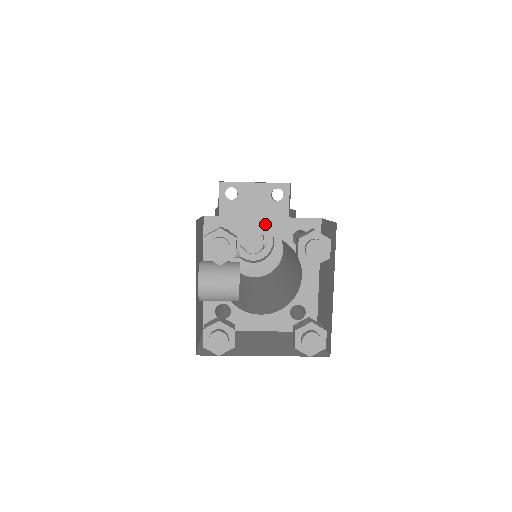
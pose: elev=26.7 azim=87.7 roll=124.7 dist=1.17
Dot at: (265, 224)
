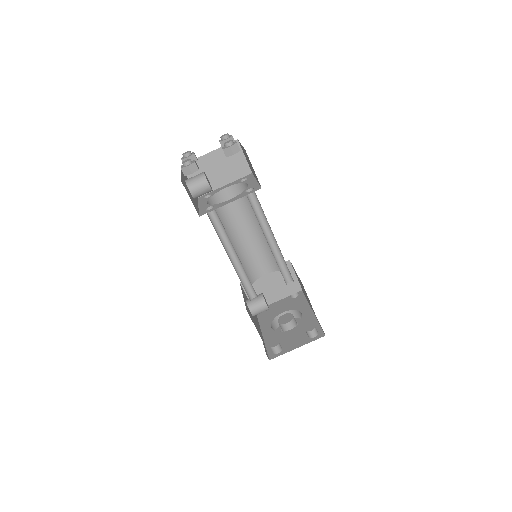
Dot at: (226, 186)
